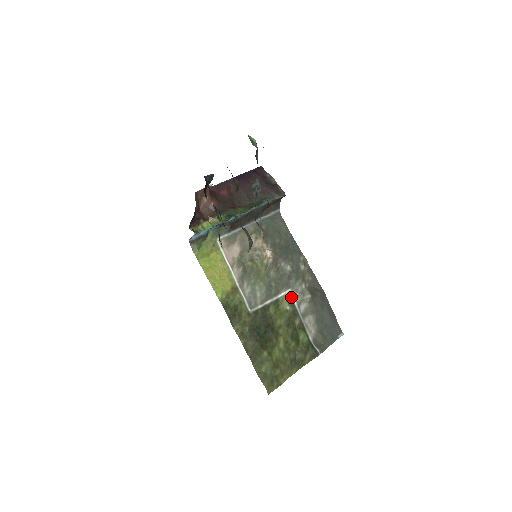
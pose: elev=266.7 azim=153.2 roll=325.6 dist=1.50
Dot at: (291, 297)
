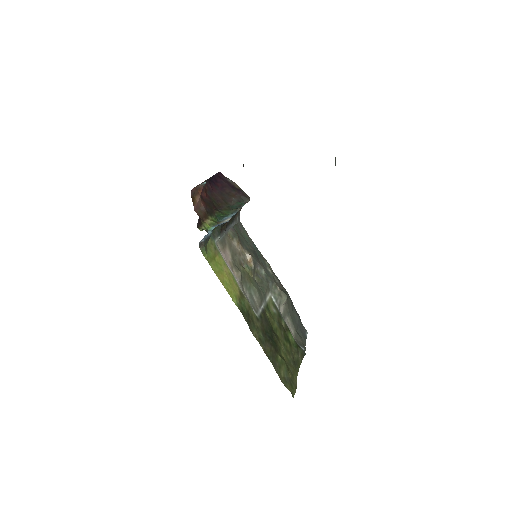
Dot at: (273, 300)
